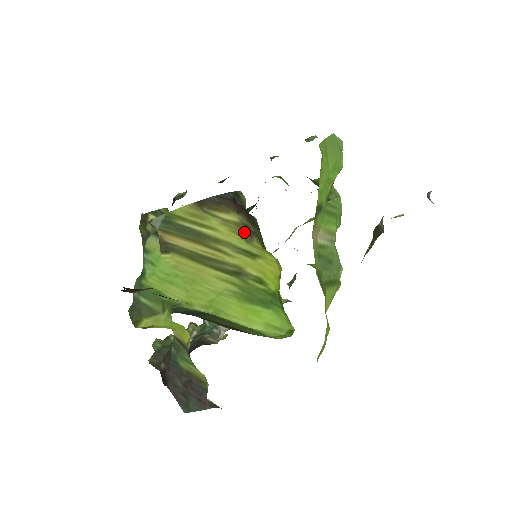
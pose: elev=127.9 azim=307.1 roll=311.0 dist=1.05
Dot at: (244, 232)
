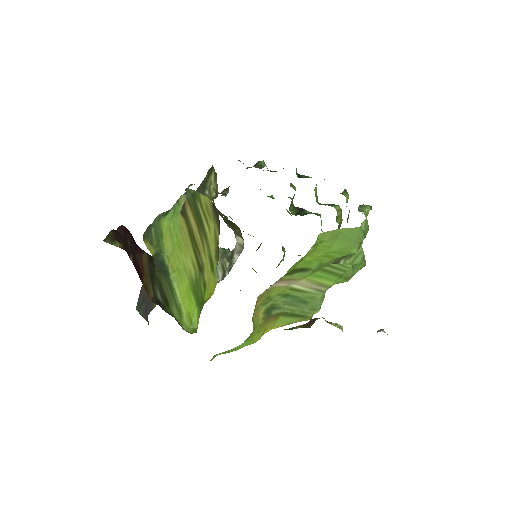
Dot at: (217, 250)
